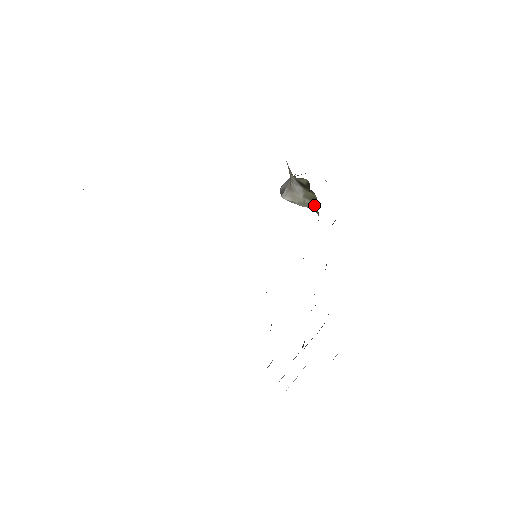
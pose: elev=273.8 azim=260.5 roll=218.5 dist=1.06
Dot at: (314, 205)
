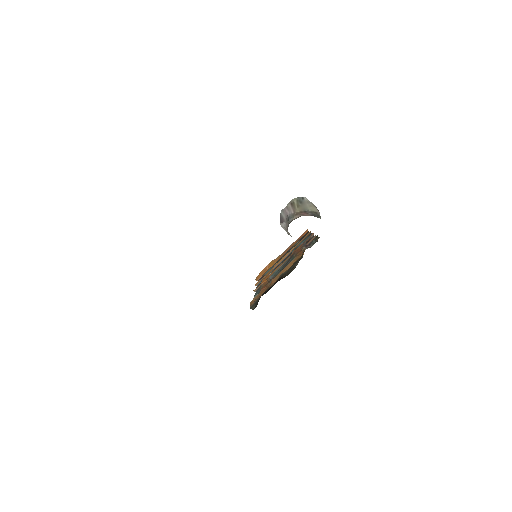
Dot at: occluded
